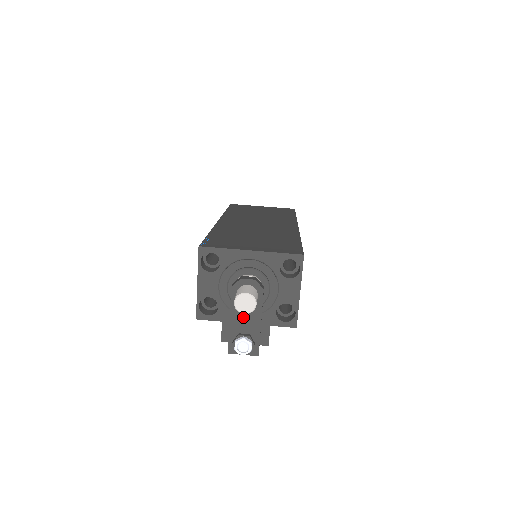
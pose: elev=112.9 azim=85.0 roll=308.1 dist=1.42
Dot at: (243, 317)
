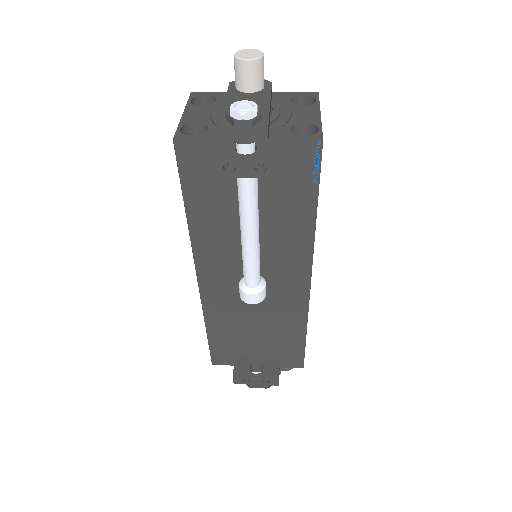
Dot at: occluded
